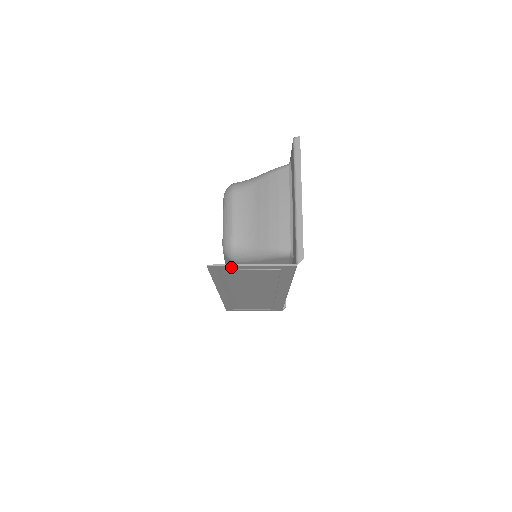
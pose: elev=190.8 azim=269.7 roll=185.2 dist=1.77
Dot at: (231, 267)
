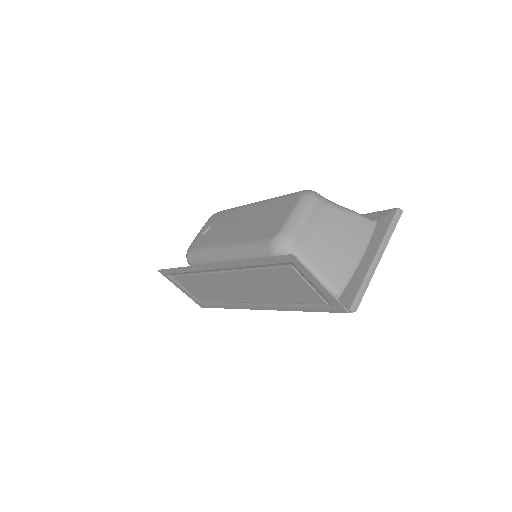
Dot at: (305, 272)
